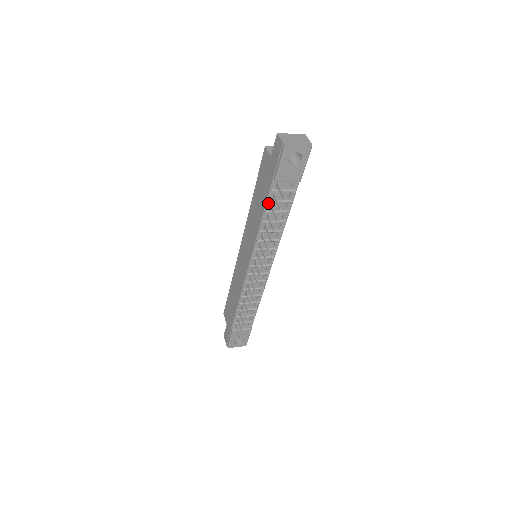
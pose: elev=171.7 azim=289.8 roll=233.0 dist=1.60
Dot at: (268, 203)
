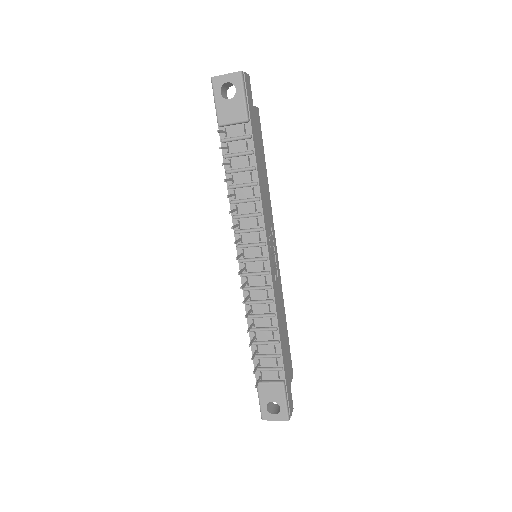
Dot at: (226, 160)
